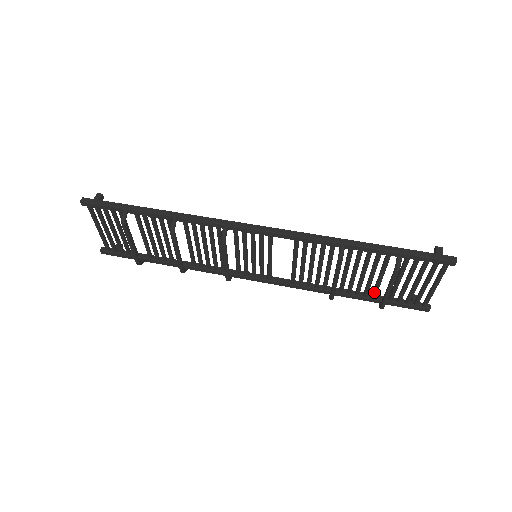
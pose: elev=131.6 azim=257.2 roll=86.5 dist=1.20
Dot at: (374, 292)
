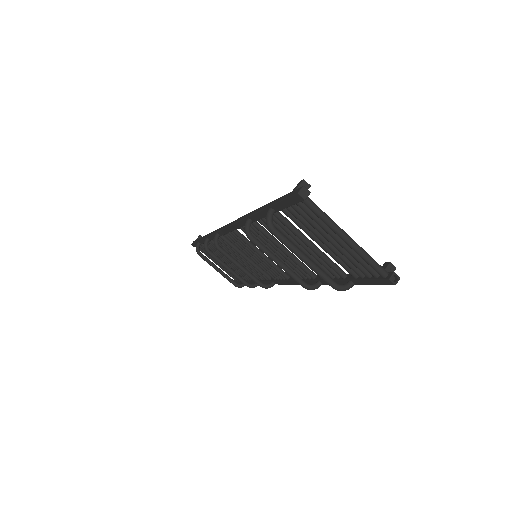
Dot at: (333, 269)
